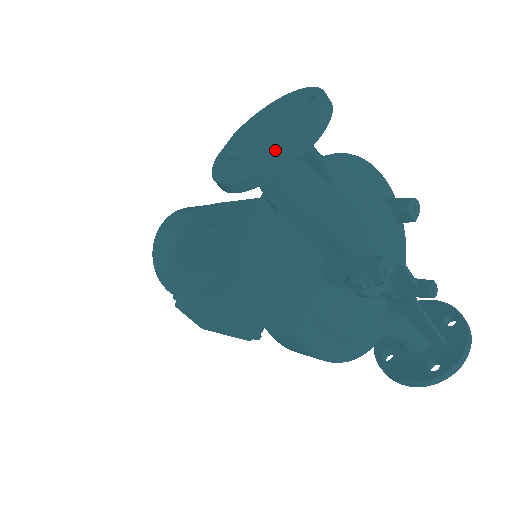
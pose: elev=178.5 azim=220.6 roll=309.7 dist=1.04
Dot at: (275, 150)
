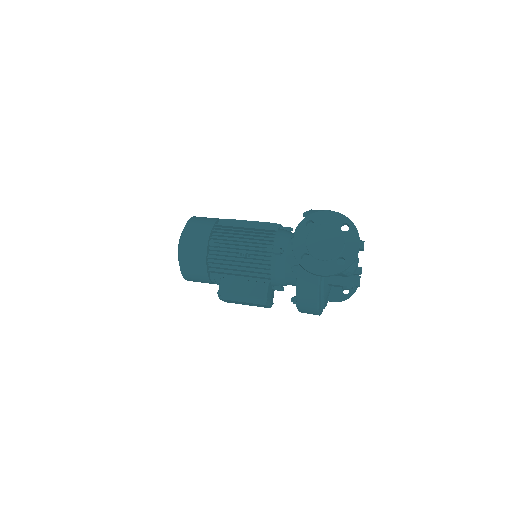
Dot at: (339, 258)
